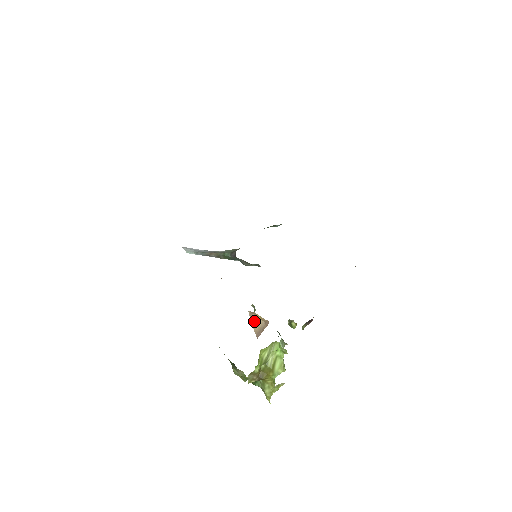
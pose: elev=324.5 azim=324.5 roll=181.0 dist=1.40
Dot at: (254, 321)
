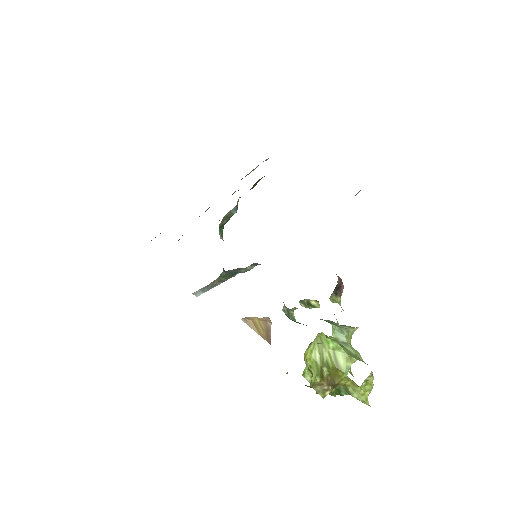
Dot at: (254, 326)
